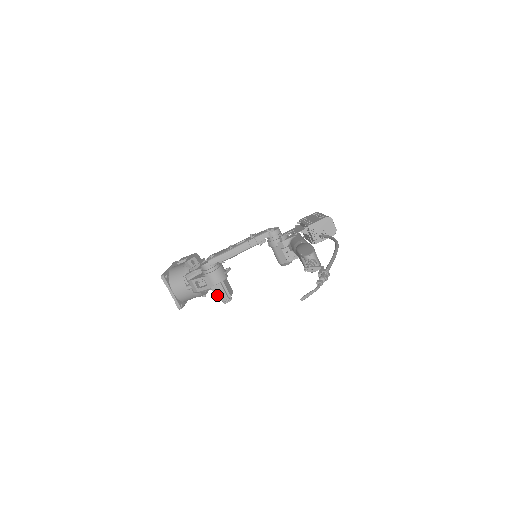
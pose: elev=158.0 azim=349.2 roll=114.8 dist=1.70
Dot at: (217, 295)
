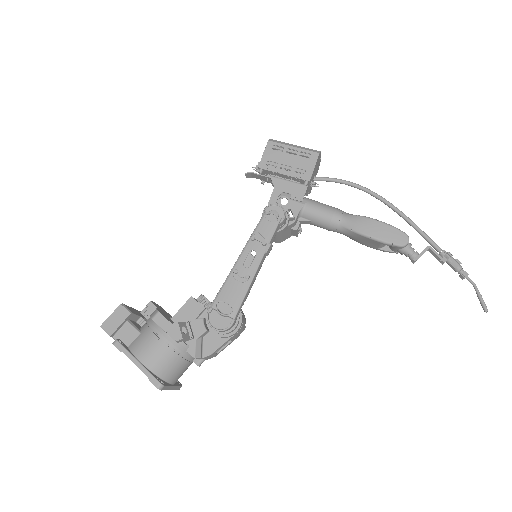
Dot at: occluded
